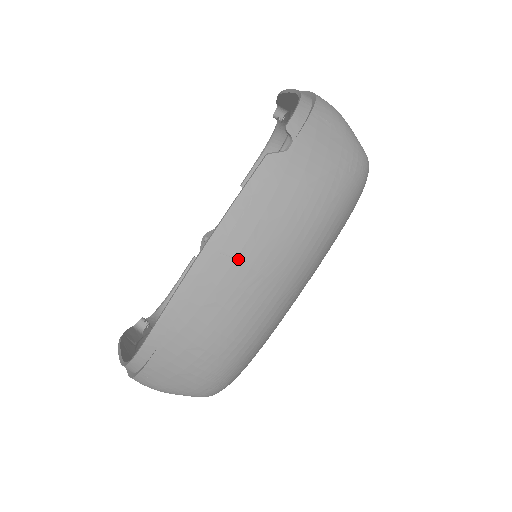
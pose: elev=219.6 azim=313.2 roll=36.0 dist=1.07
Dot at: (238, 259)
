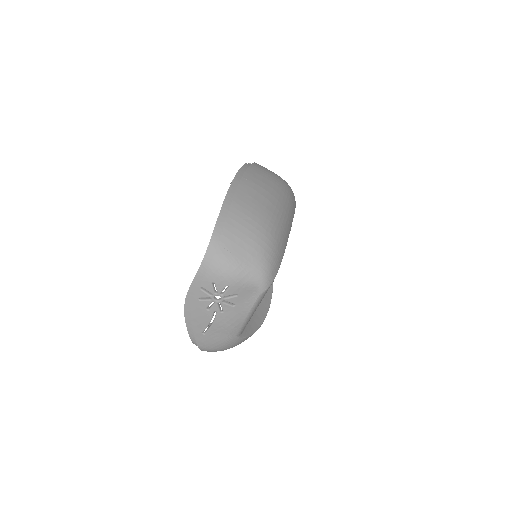
Dot at: (252, 182)
